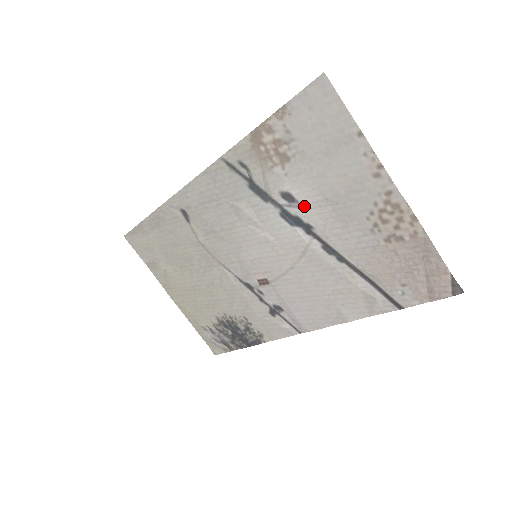
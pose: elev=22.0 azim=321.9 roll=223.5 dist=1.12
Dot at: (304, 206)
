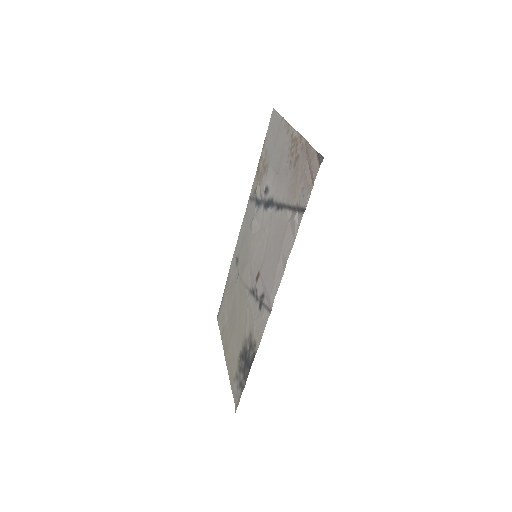
Dot at: (270, 188)
